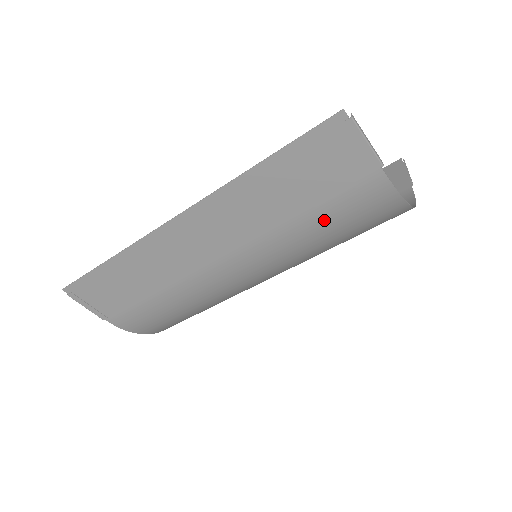
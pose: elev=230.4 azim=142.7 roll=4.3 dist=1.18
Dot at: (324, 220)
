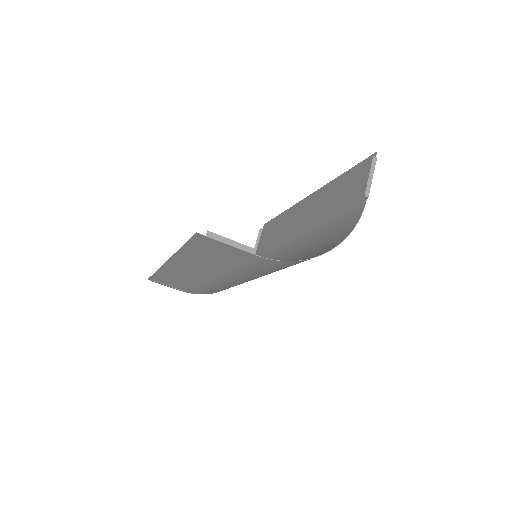
Dot at: (251, 270)
